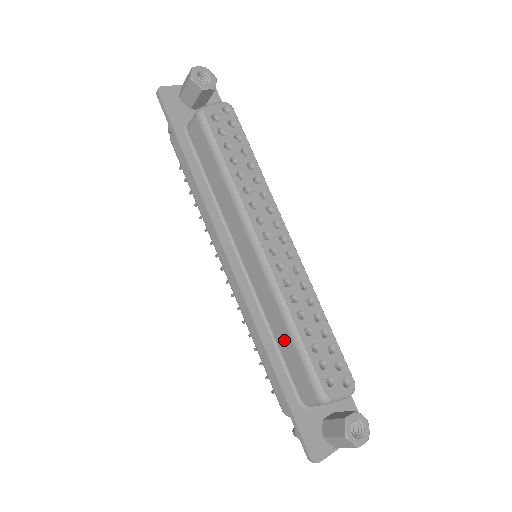
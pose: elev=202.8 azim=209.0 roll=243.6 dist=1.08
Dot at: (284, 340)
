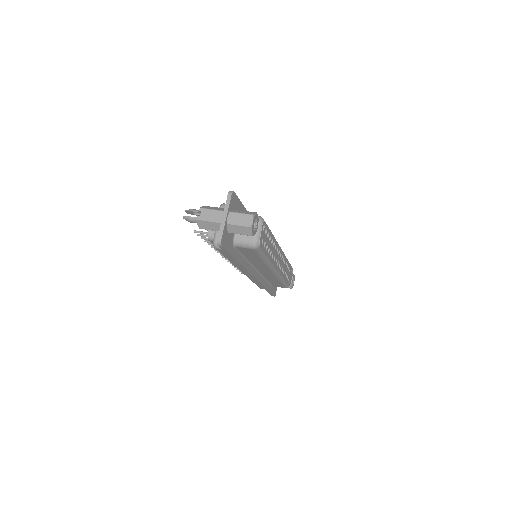
Dot at: occluded
